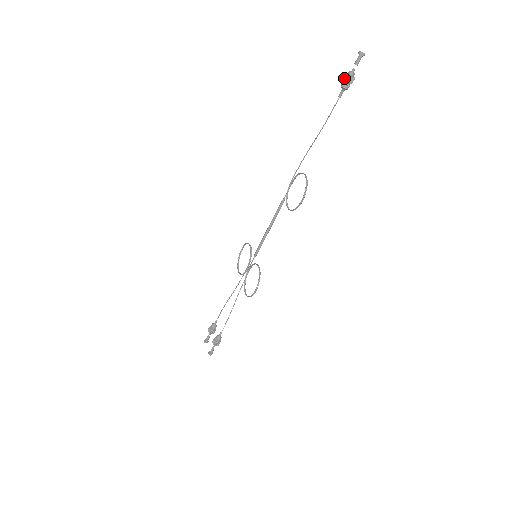
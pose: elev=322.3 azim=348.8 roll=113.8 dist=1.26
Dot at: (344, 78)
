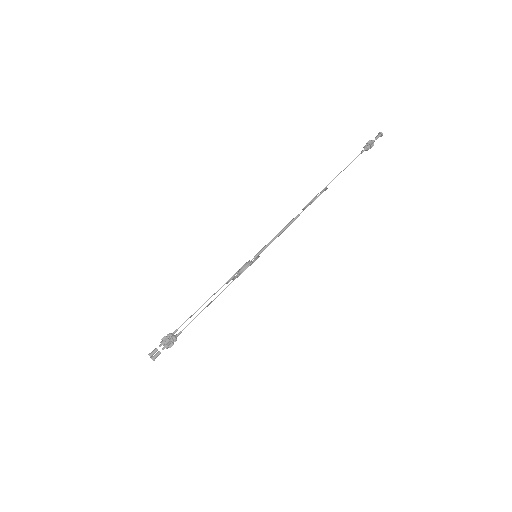
Dot at: (367, 142)
